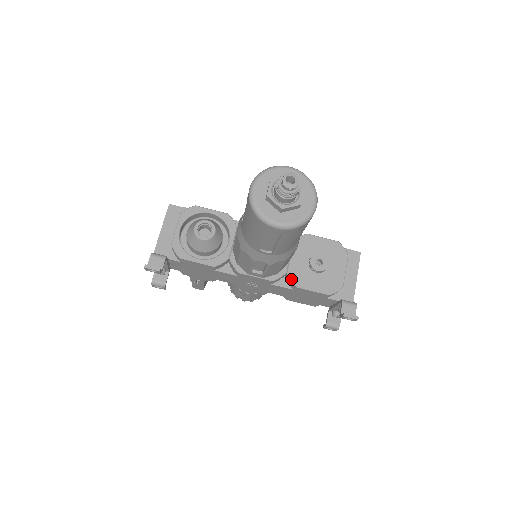
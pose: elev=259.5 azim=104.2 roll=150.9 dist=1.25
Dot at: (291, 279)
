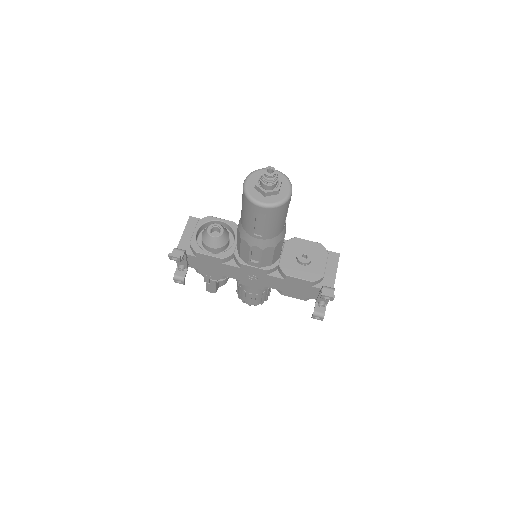
Dot at: (282, 269)
